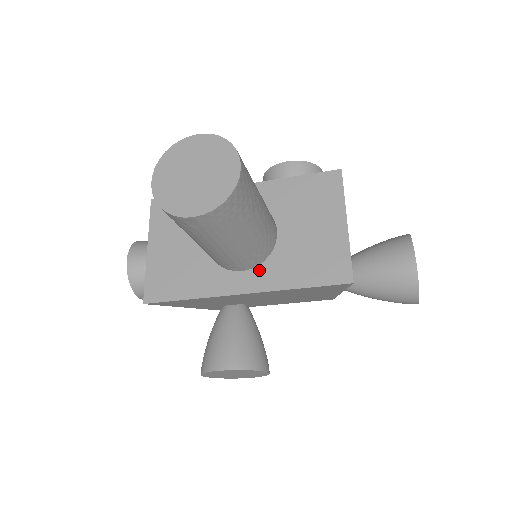
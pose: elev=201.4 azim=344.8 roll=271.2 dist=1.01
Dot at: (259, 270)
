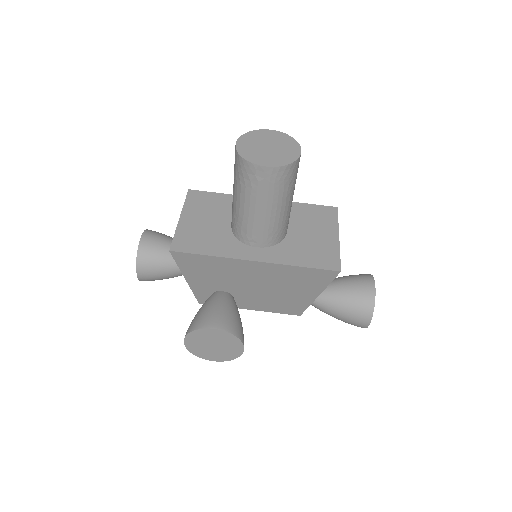
Dot at: (270, 249)
